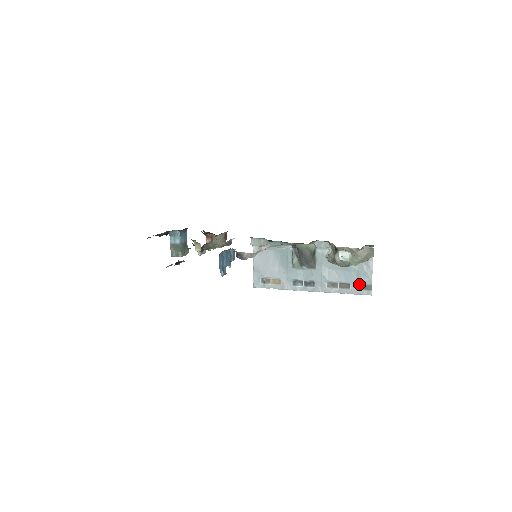
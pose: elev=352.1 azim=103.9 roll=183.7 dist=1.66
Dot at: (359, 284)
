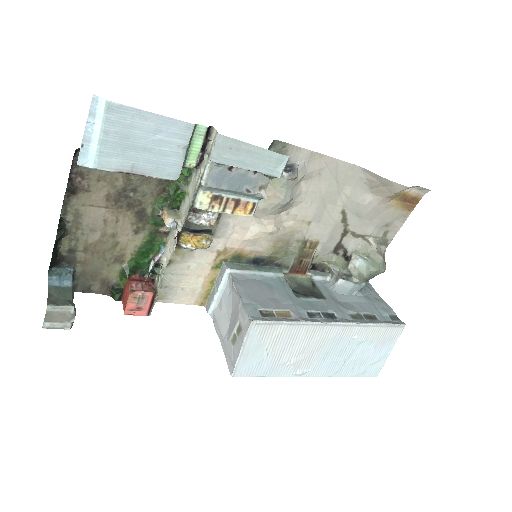
Dot at: (384, 315)
